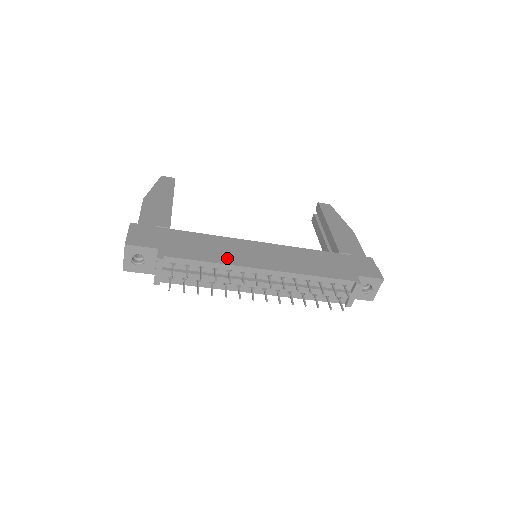
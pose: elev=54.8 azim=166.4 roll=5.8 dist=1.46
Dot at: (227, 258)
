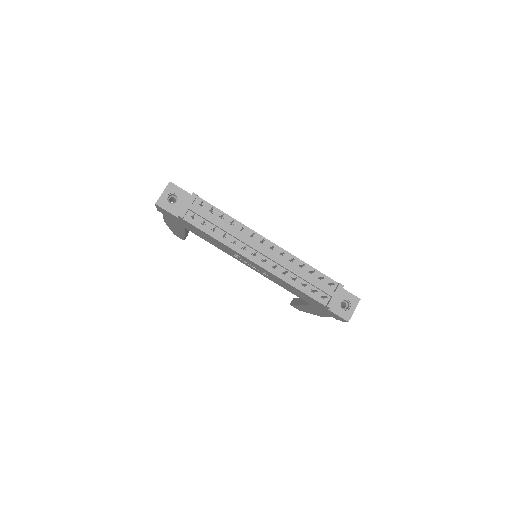
Dot at: occluded
